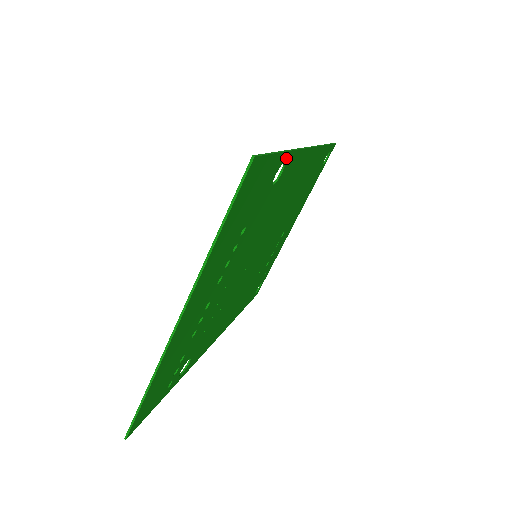
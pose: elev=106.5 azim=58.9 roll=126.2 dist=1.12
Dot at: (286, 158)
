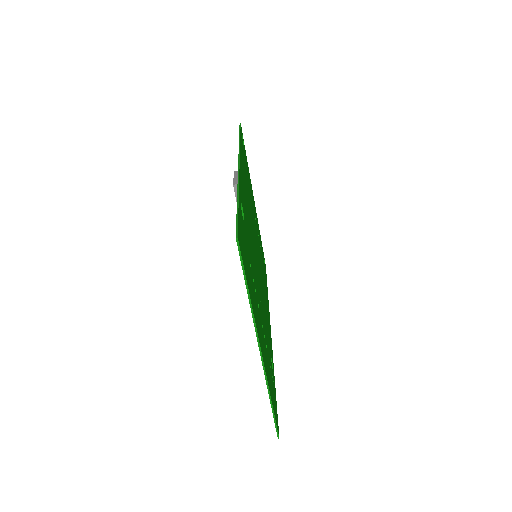
Dot at: (240, 199)
